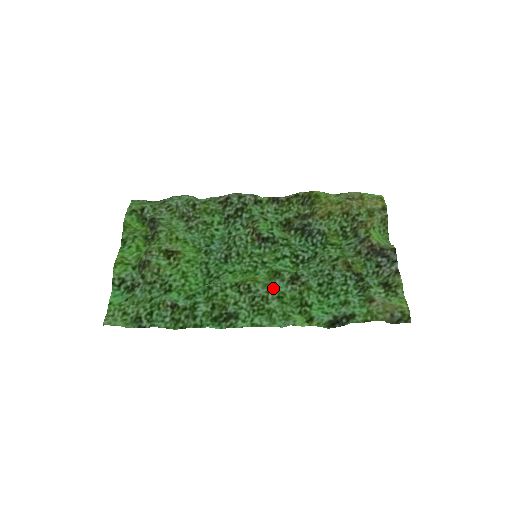
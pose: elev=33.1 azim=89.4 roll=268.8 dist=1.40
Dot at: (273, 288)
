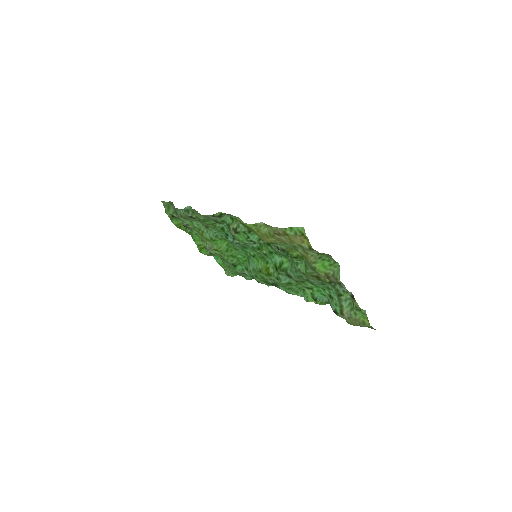
Dot at: occluded
